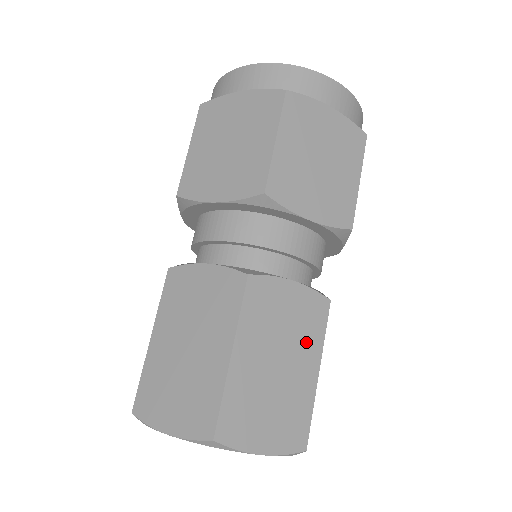
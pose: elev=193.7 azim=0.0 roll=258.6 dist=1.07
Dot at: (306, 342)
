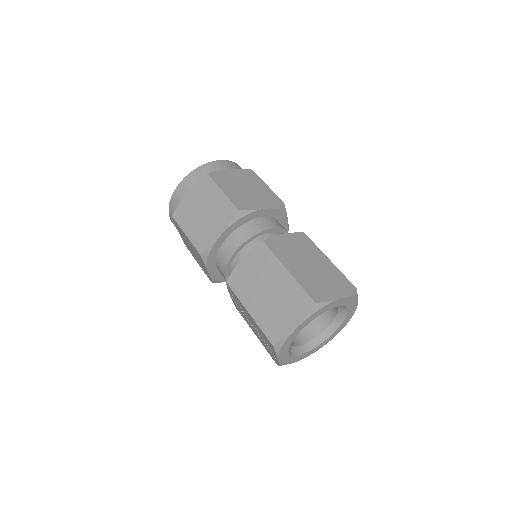
Dot at: (311, 252)
